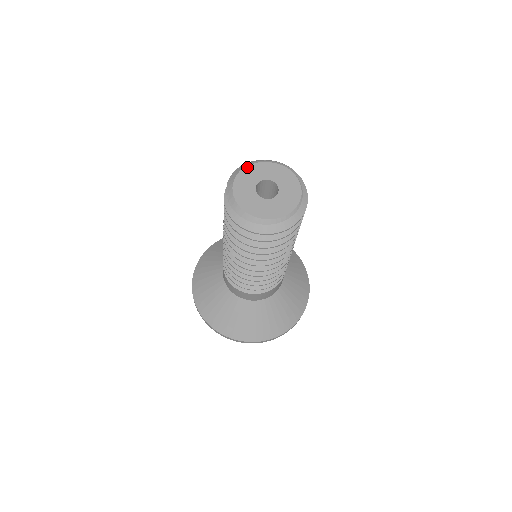
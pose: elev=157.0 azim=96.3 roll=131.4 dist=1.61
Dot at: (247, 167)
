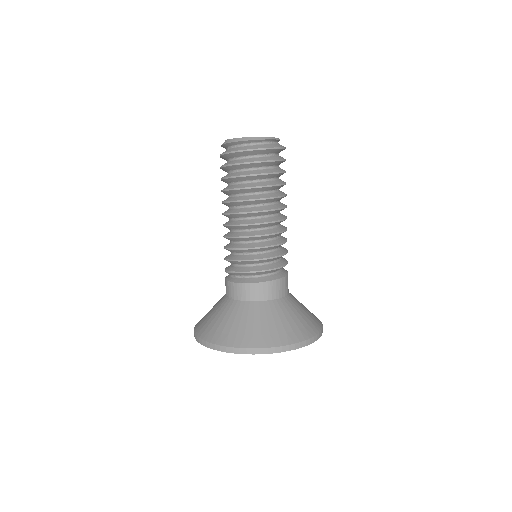
Dot at: occluded
